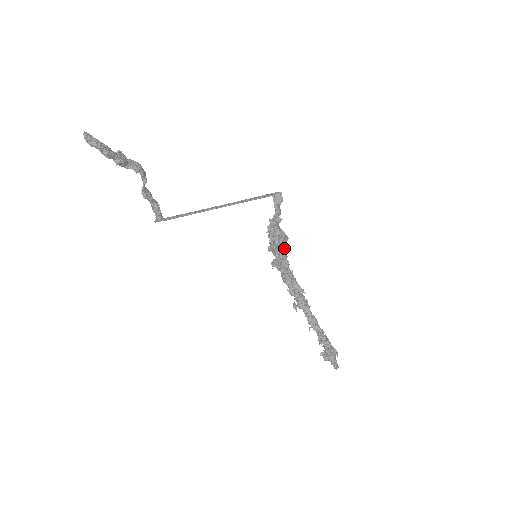
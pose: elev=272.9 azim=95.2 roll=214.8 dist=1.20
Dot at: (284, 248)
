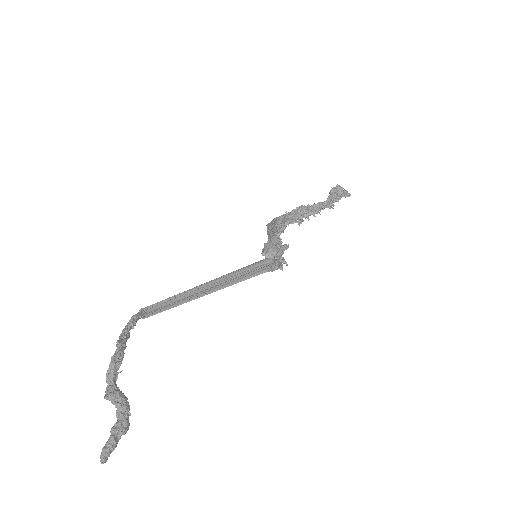
Dot at: occluded
